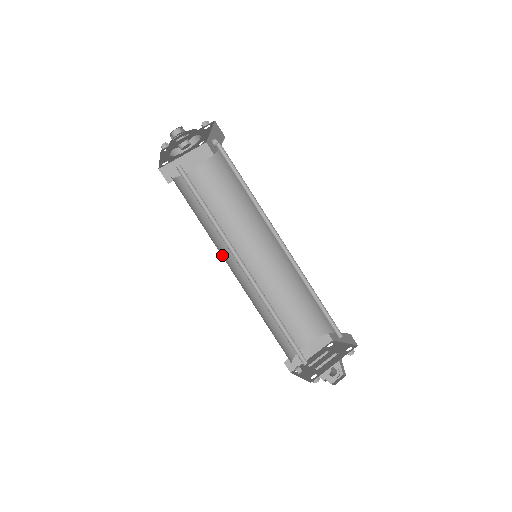
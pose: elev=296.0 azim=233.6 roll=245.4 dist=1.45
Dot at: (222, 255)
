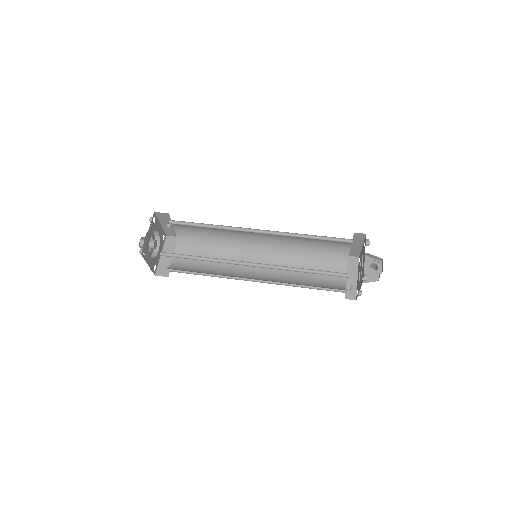
Dot at: occluded
